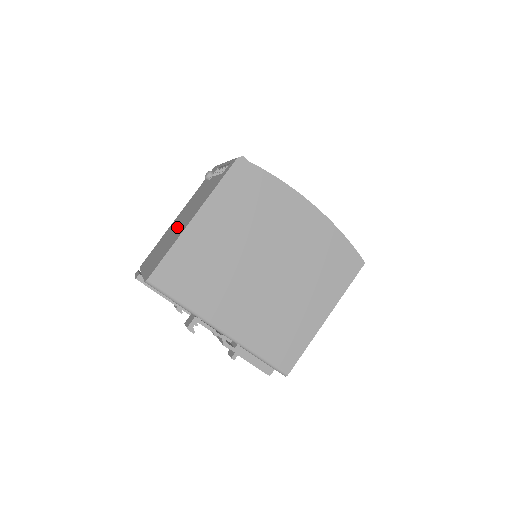
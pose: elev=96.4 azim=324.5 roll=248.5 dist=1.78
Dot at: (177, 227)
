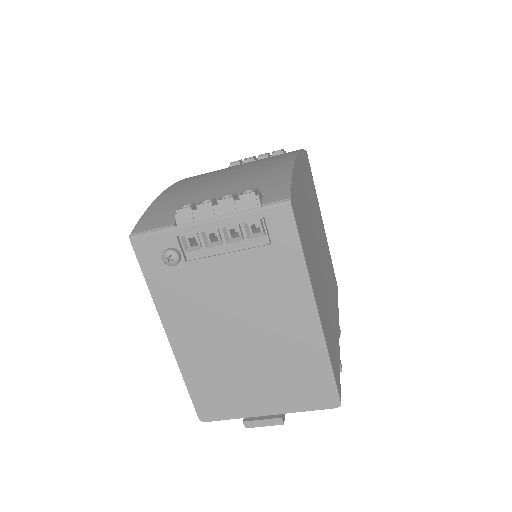
Dot at: (253, 342)
